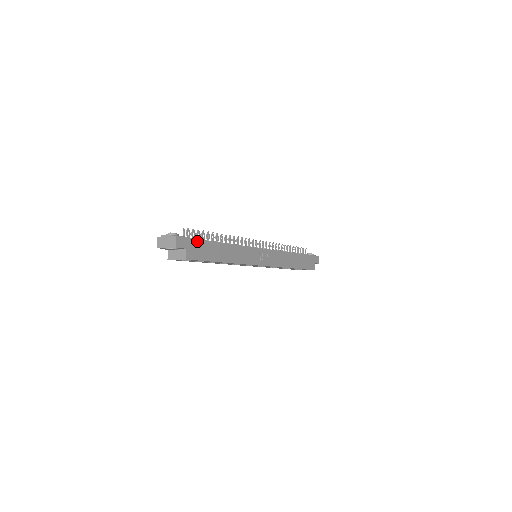
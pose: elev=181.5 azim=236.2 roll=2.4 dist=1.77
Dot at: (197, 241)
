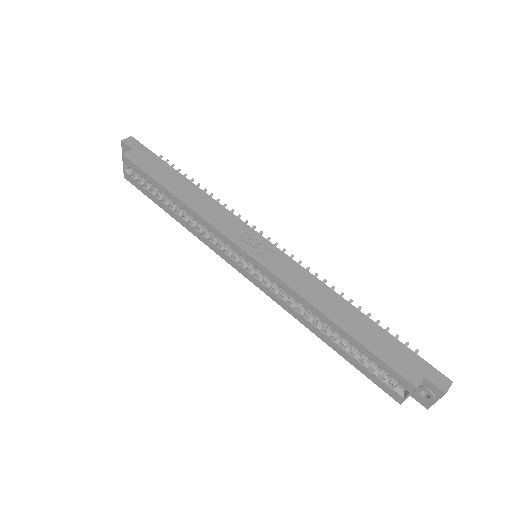
Dot at: (153, 155)
